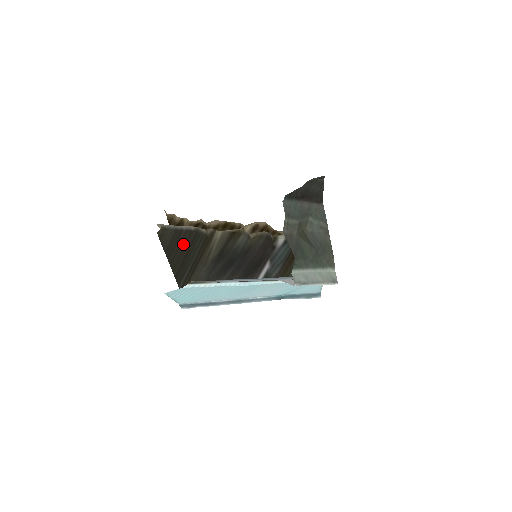
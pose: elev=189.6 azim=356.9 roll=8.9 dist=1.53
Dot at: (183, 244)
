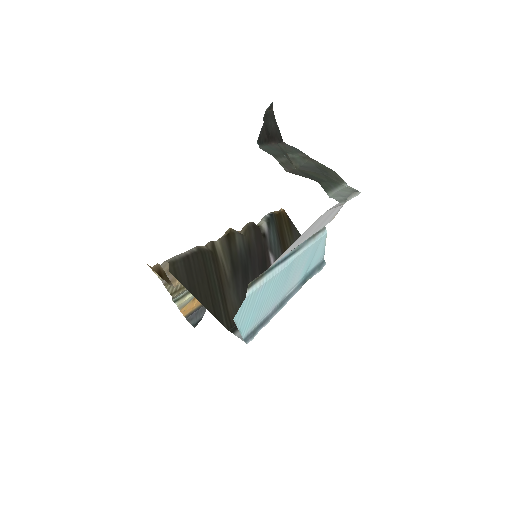
Dot at: (198, 272)
